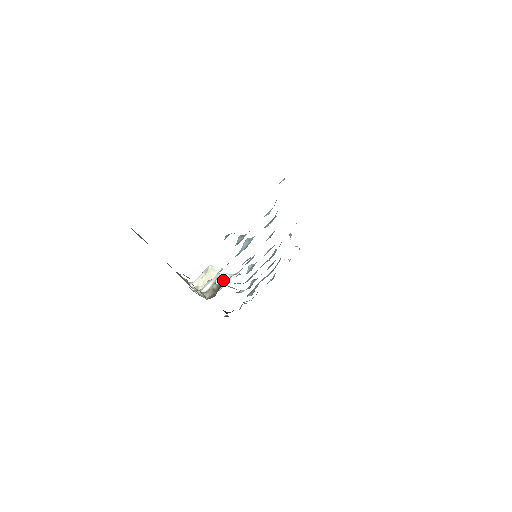
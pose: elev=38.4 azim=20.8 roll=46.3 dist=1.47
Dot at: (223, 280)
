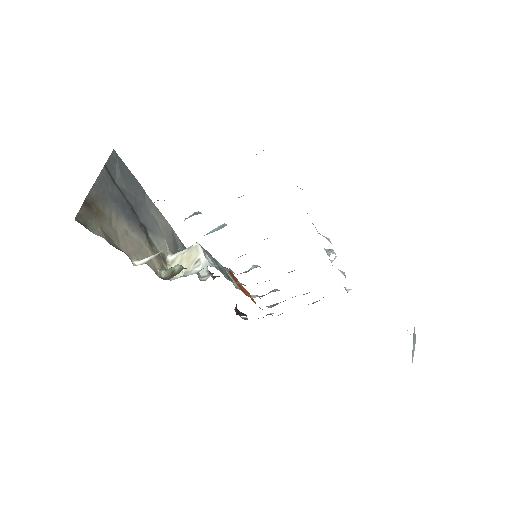
Dot at: (199, 266)
